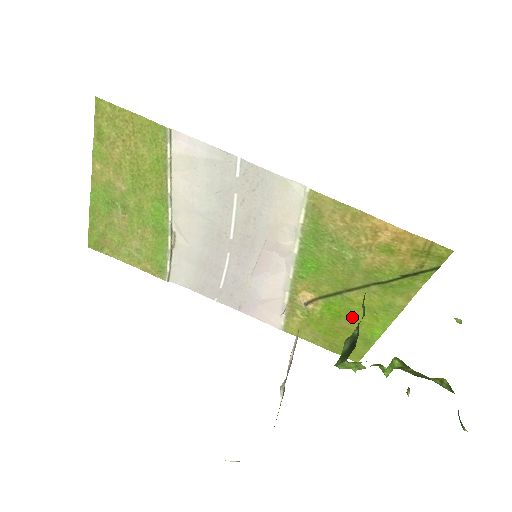
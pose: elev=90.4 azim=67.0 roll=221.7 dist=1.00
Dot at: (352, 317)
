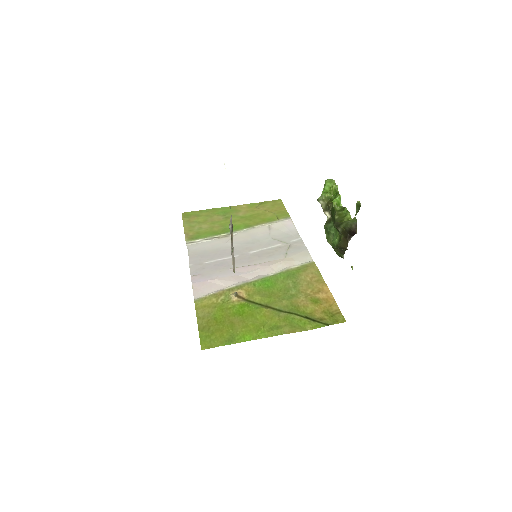
Dot at: (247, 320)
